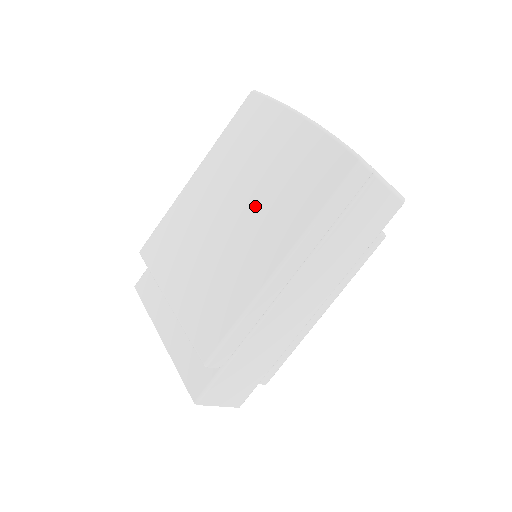
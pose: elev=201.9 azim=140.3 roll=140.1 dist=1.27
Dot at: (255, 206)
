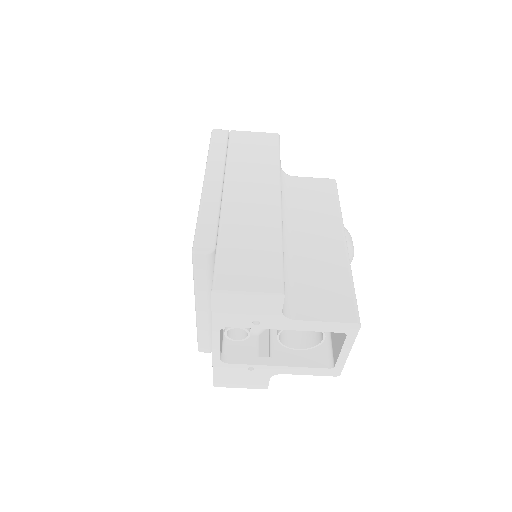
Dot at: occluded
